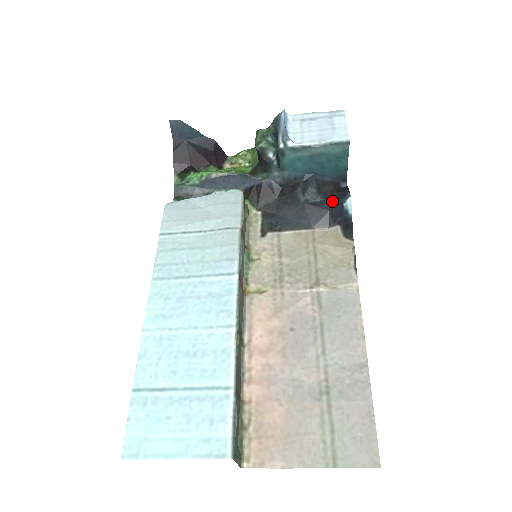
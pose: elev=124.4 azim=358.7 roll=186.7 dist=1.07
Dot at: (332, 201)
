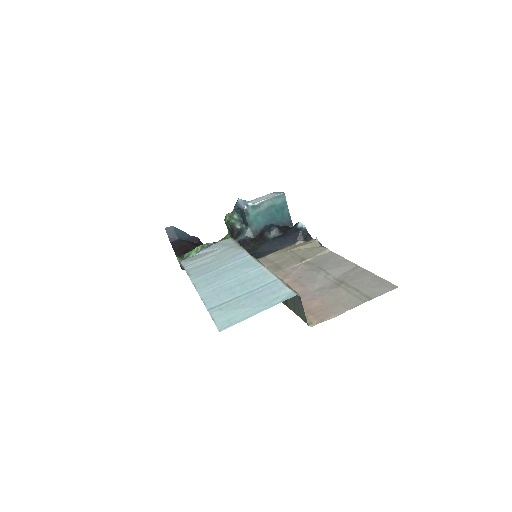
Dot at: (289, 231)
